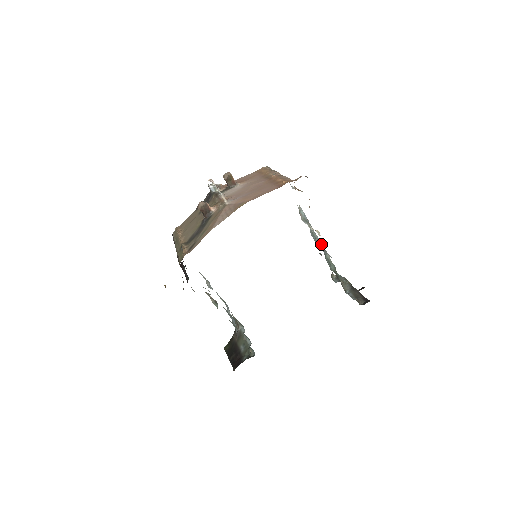
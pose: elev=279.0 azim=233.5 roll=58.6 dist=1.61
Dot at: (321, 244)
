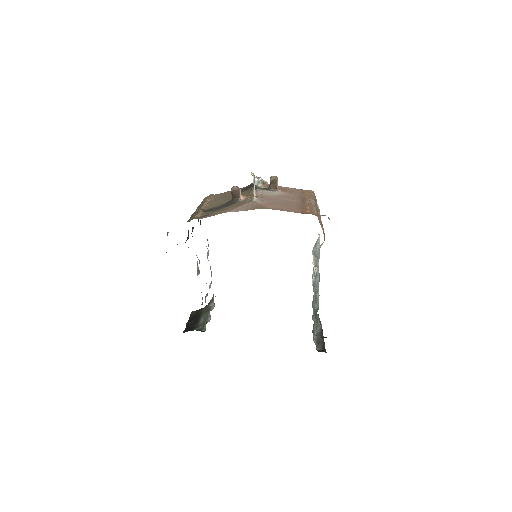
Dot at: (318, 281)
